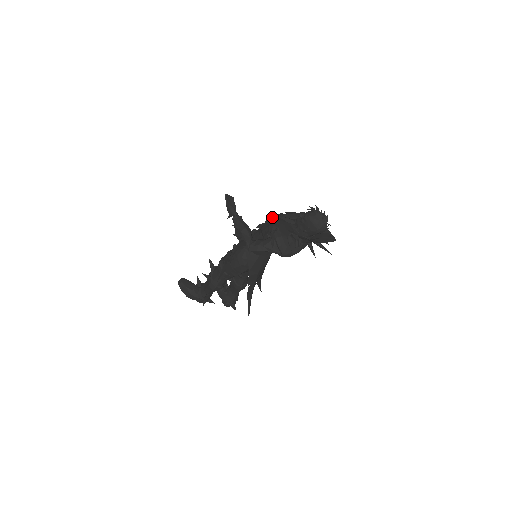
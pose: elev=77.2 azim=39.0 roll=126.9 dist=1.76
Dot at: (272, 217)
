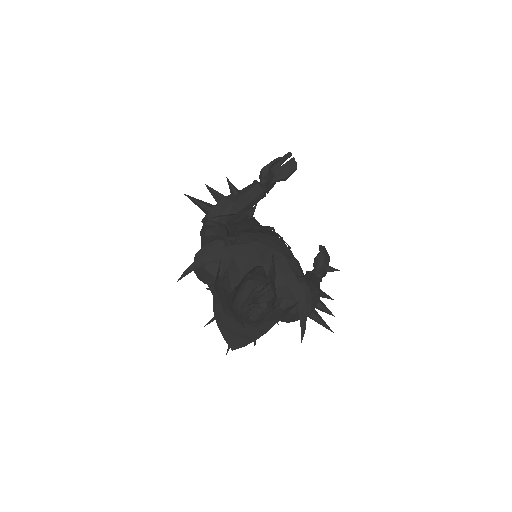
Dot at: (268, 234)
